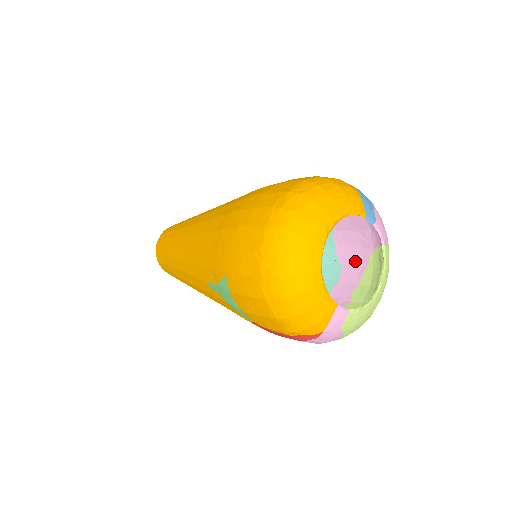
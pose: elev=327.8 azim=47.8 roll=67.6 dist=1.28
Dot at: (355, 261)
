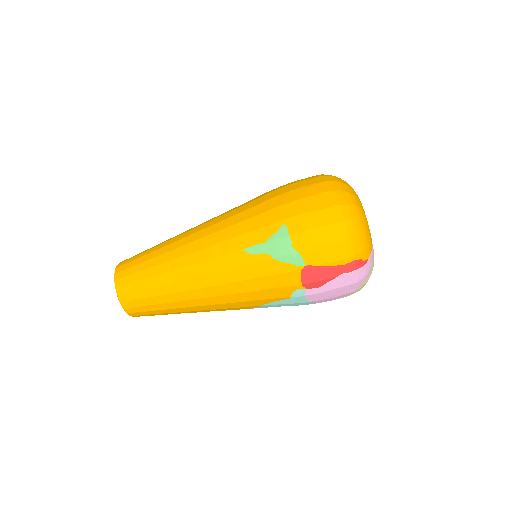
Dot at: occluded
